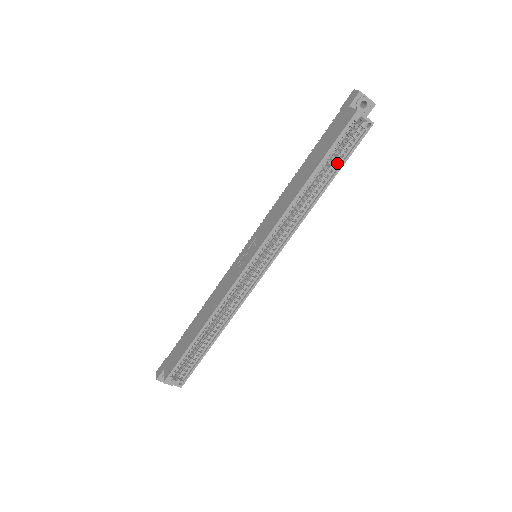
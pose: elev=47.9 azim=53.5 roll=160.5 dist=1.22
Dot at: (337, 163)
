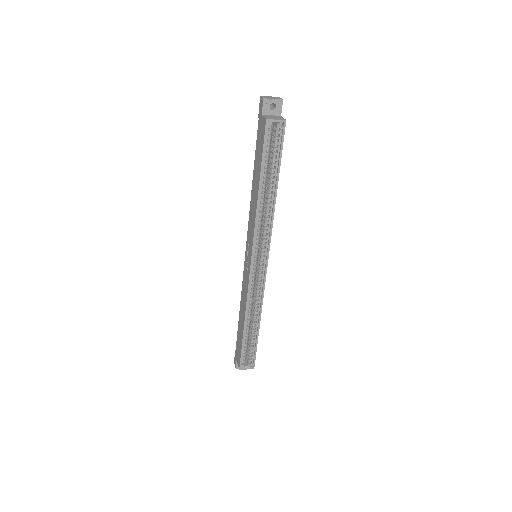
Dot at: (275, 164)
